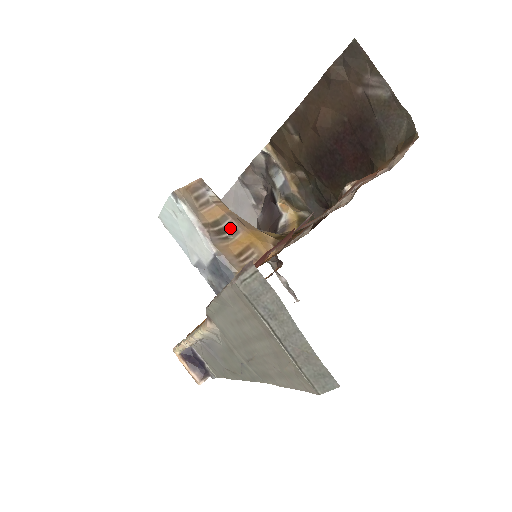
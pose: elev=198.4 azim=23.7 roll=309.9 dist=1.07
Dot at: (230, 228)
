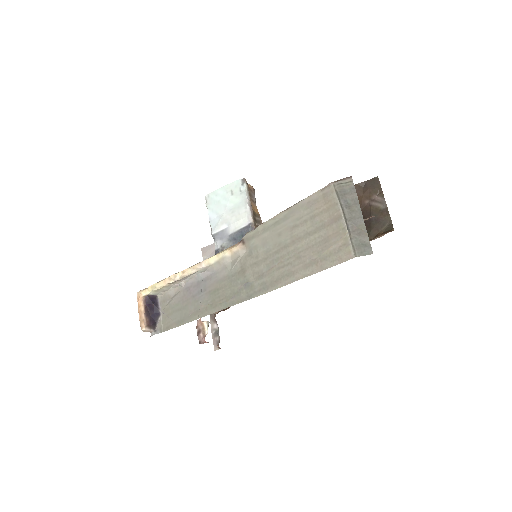
Dot at: (259, 223)
